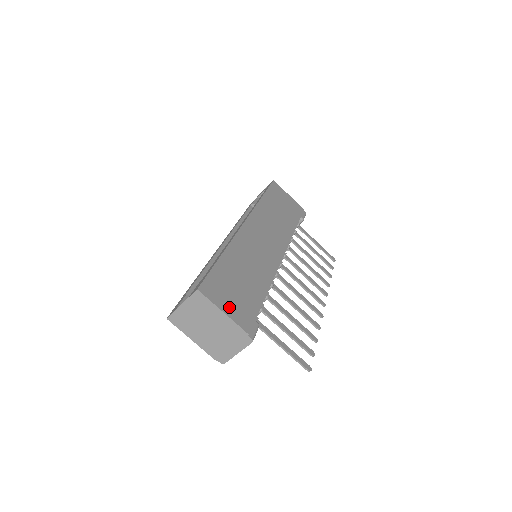
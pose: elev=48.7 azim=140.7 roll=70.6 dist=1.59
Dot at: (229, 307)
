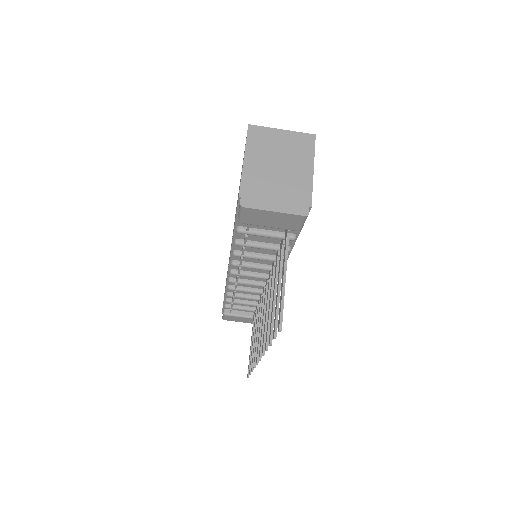
Dot at: occluded
